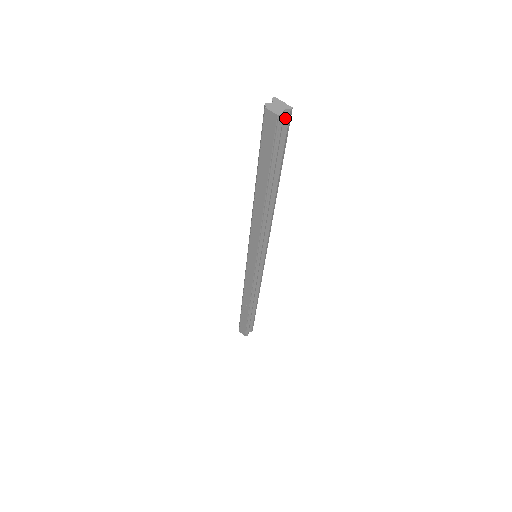
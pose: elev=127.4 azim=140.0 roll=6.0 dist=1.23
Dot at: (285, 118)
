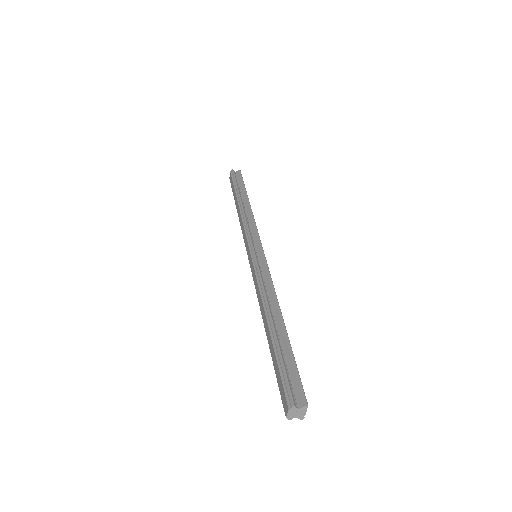
Dot at: (238, 174)
